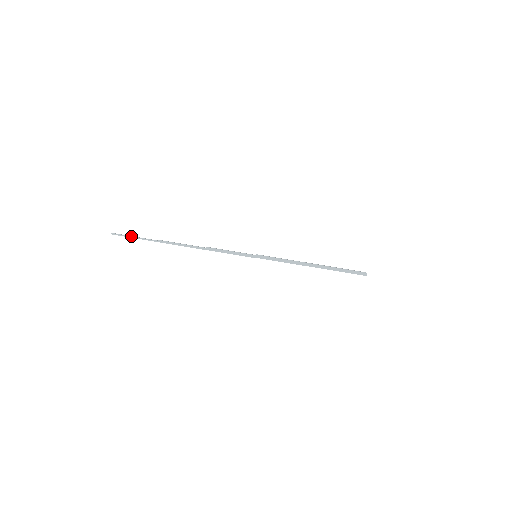
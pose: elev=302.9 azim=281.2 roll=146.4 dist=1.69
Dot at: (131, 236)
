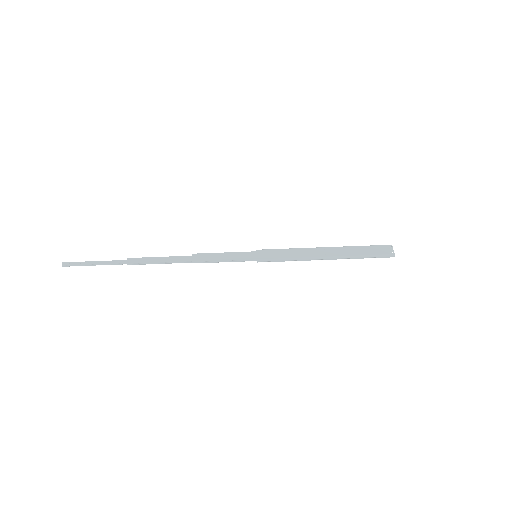
Dot at: (90, 264)
